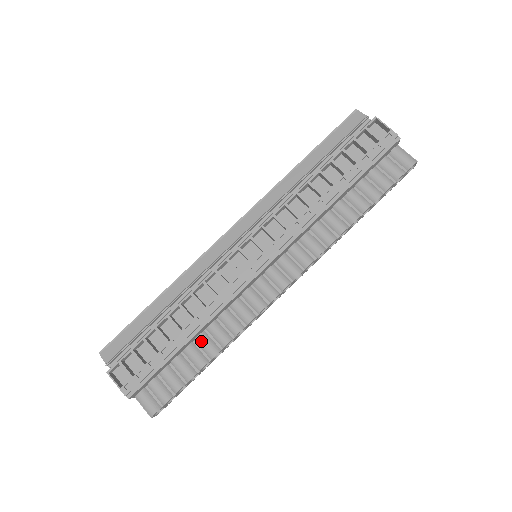
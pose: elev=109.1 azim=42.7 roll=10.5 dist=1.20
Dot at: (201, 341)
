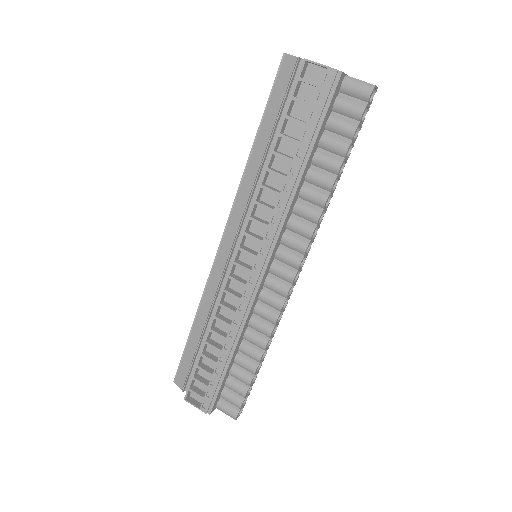
Dot at: (243, 351)
